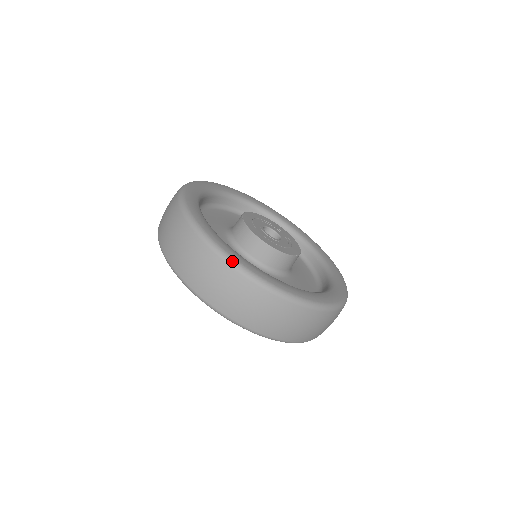
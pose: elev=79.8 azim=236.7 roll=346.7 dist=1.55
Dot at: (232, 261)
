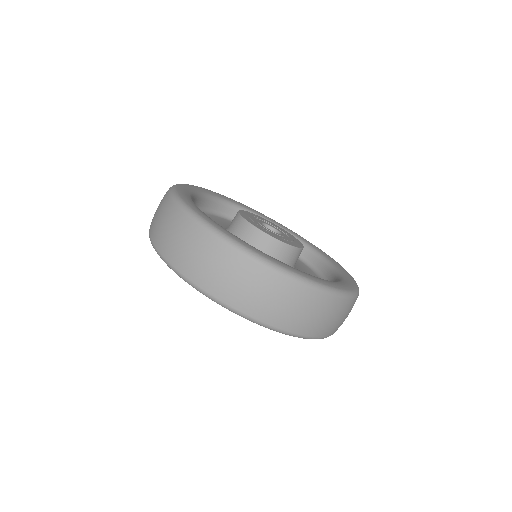
Dot at: (239, 246)
